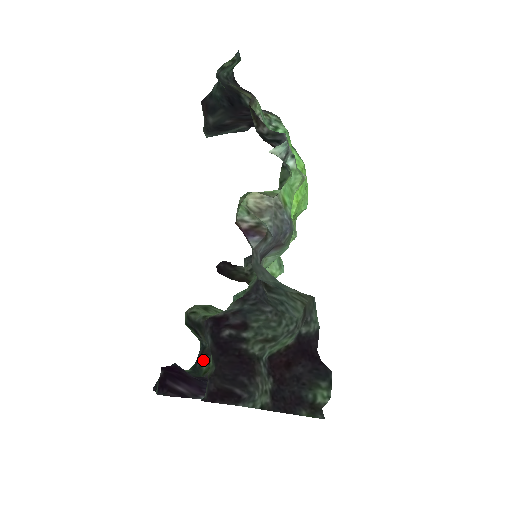
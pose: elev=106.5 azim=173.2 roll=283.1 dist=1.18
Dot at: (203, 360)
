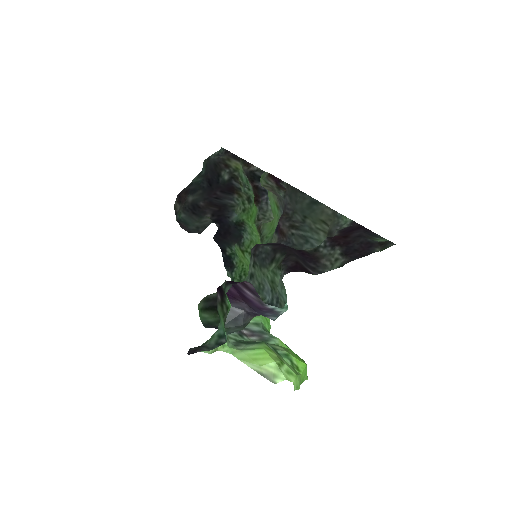
Dot at: occluded
